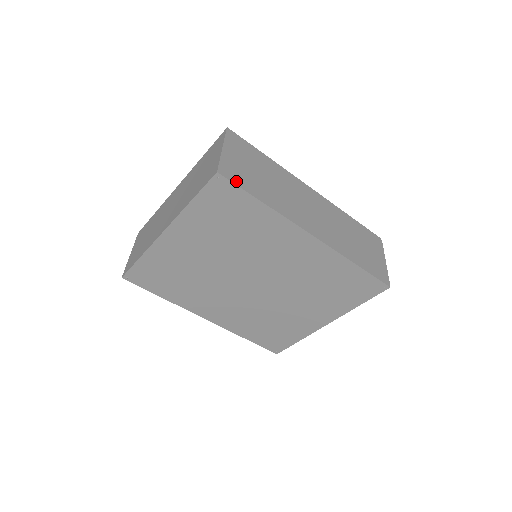
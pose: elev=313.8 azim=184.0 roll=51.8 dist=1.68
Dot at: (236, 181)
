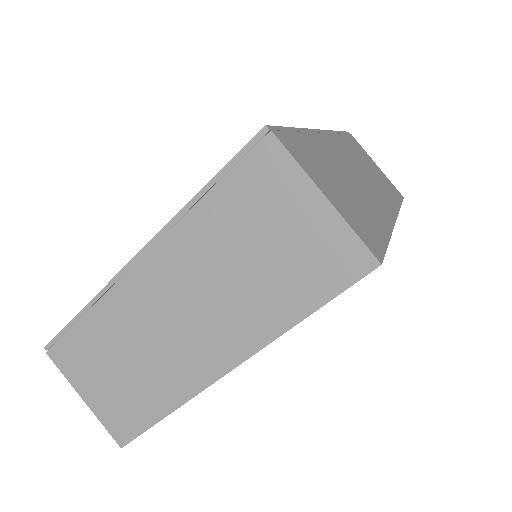
Dot at: (379, 245)
